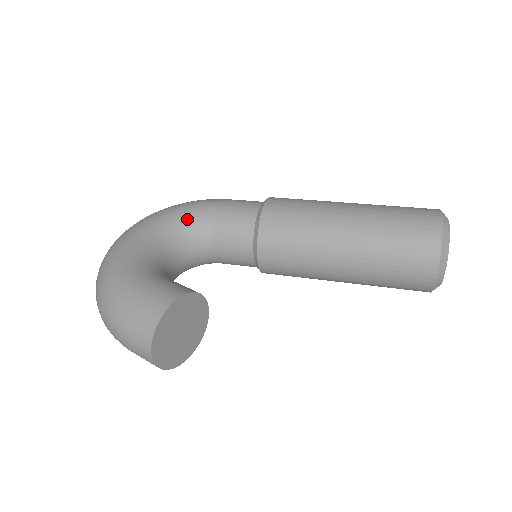
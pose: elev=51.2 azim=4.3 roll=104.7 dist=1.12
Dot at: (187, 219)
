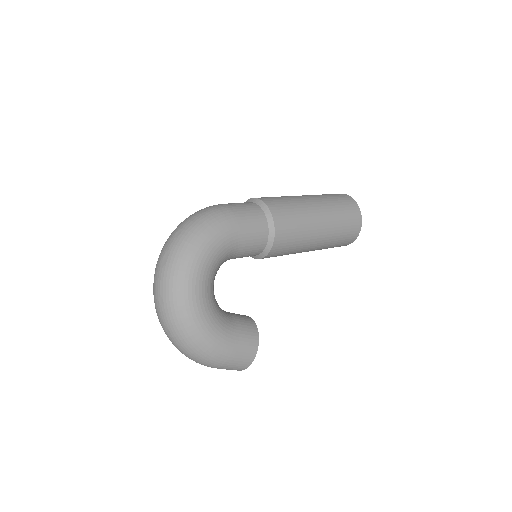
Dot at: (222, 255)
